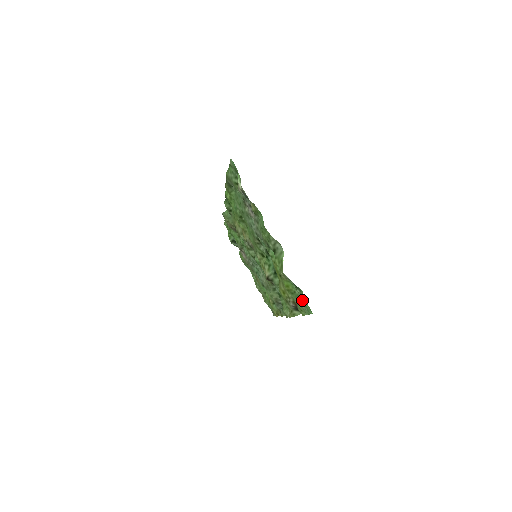
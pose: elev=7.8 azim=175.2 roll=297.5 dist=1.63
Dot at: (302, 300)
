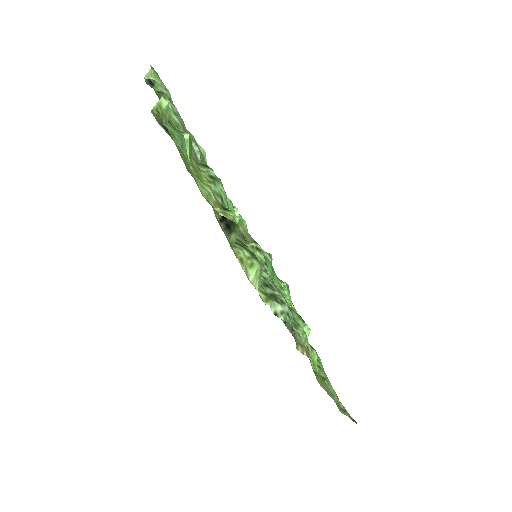
Dot at: (182, 149)
